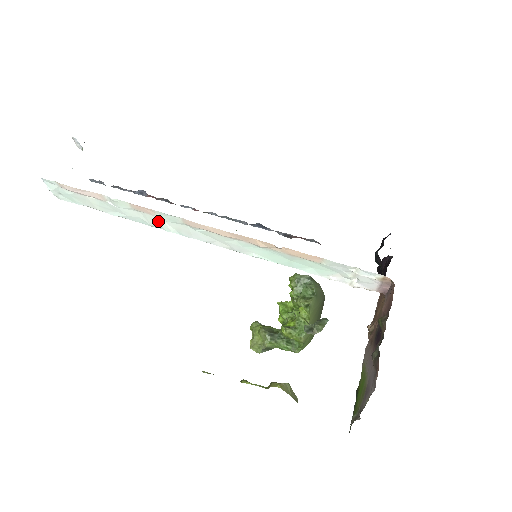
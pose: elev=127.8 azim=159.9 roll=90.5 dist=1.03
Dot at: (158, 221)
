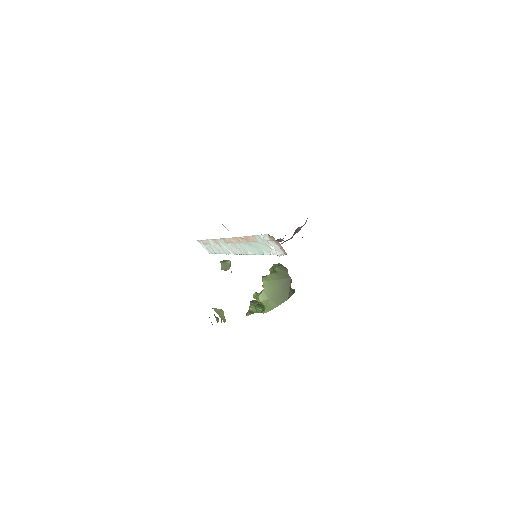
Dot at: (224, 247)
